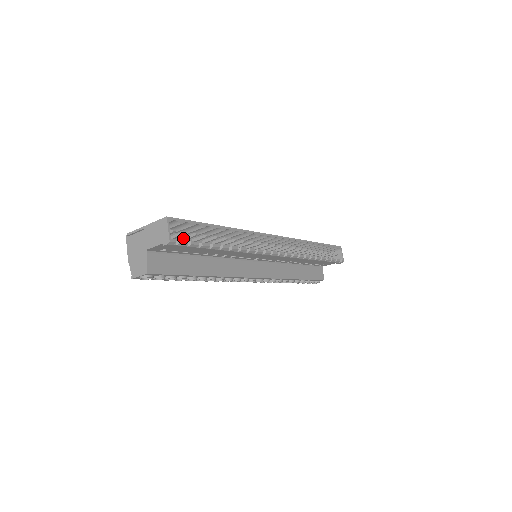
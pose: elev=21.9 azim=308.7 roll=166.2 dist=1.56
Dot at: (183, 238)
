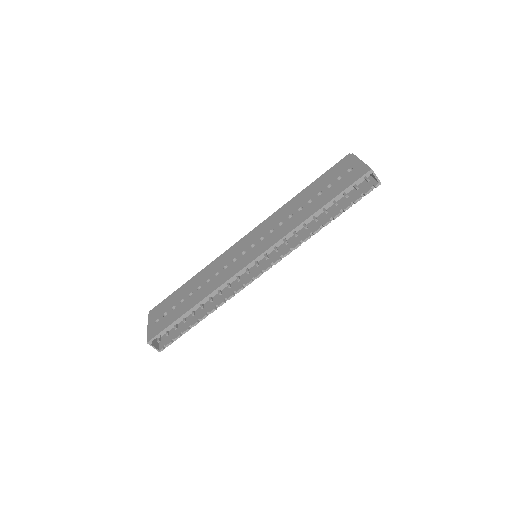
Dot at: occluded
